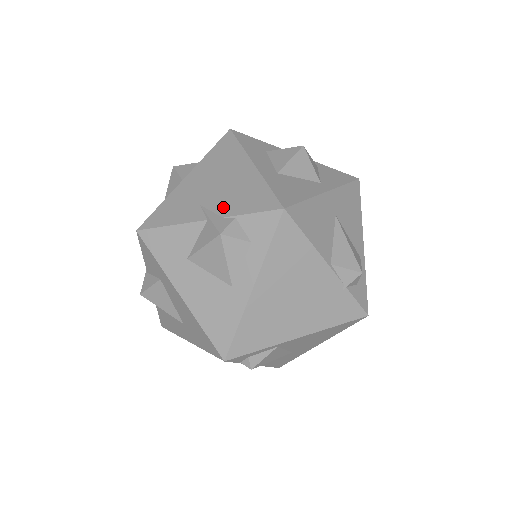
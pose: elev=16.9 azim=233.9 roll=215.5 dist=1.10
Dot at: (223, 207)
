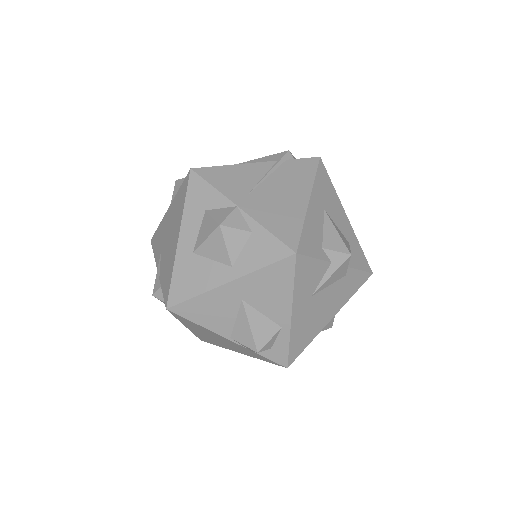
Dot at: (162, 269)
